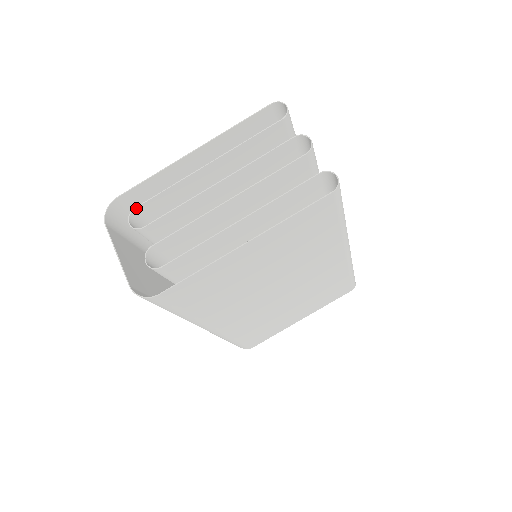
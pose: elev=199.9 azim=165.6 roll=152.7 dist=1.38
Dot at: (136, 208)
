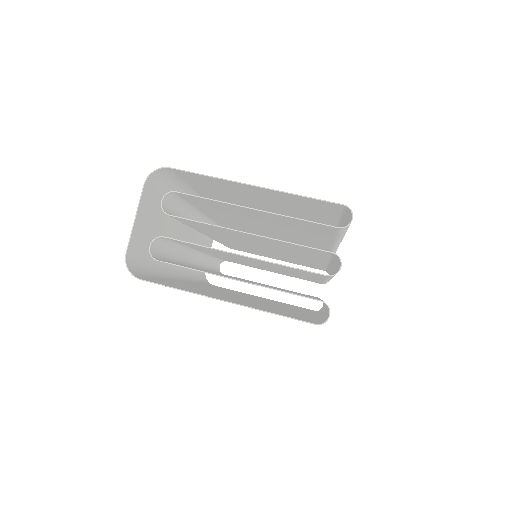
Dot at: (176, 192)
